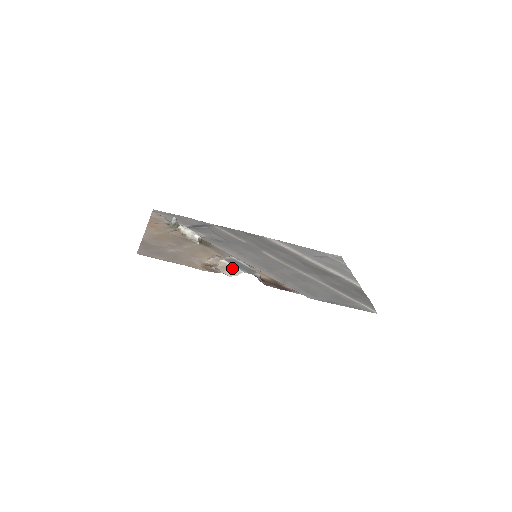
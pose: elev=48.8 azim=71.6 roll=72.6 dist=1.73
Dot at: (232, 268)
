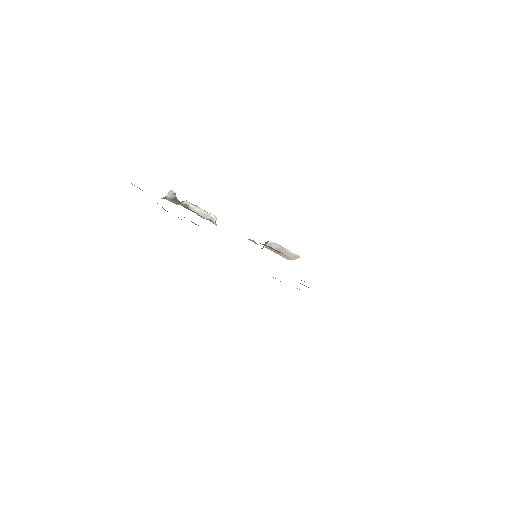
Dot at: (286, 251)
